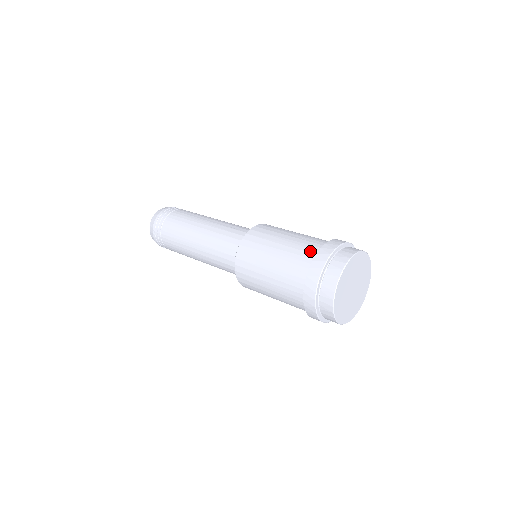
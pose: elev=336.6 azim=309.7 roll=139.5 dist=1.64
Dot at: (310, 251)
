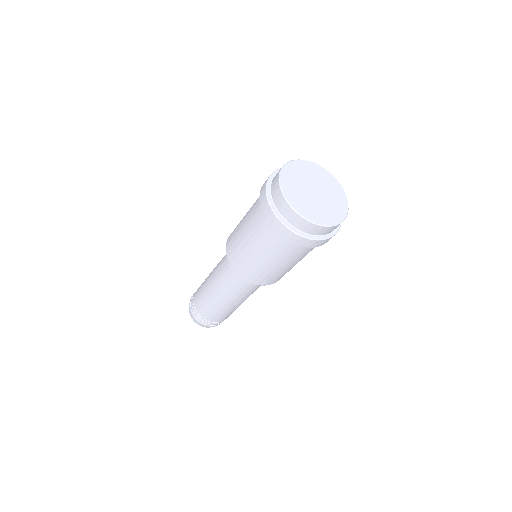
Dot at: occluded
